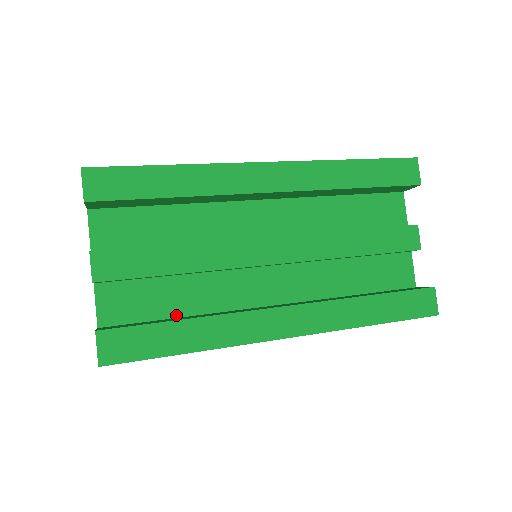
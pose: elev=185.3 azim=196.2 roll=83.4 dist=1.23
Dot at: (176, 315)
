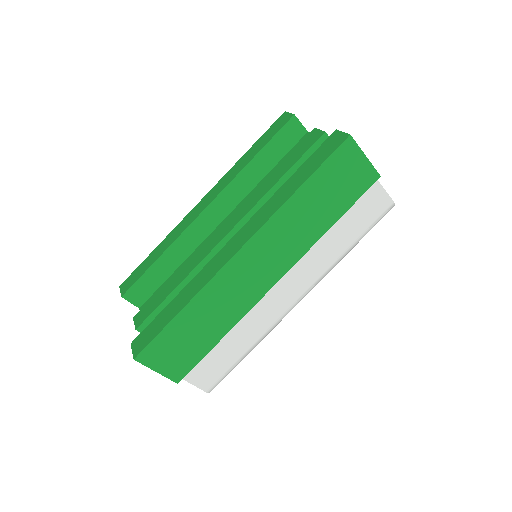
Dot at: occluded
